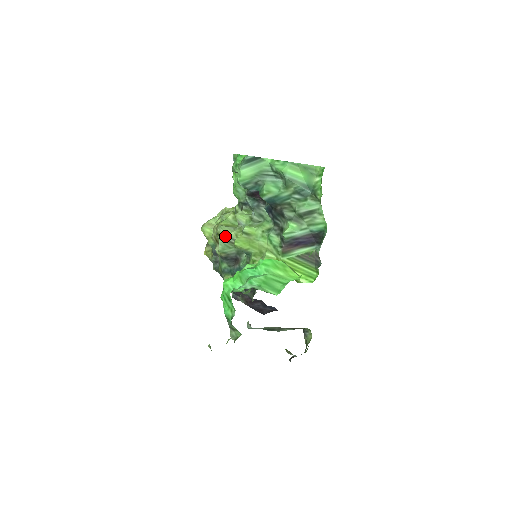
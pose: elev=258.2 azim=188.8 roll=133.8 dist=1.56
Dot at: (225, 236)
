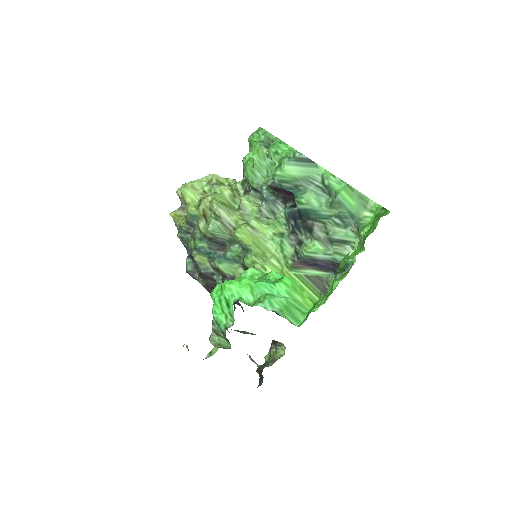
Dot at: (222, 218)
